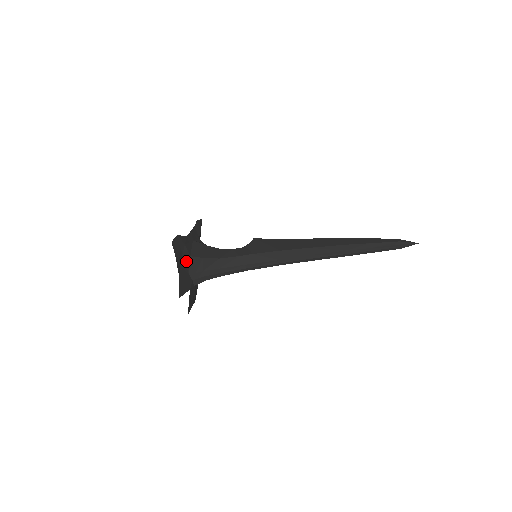
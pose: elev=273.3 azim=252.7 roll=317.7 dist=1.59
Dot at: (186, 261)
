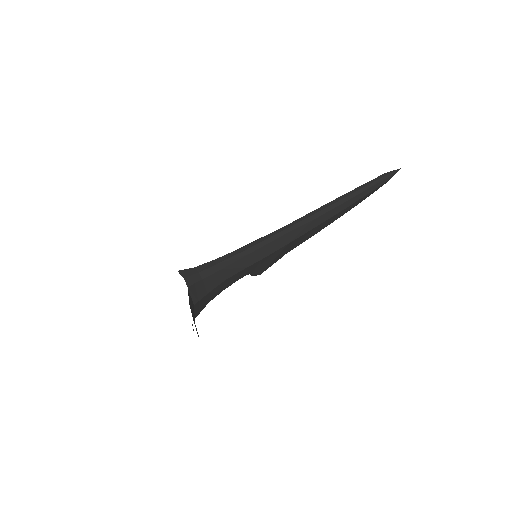
Dot at: occluded
